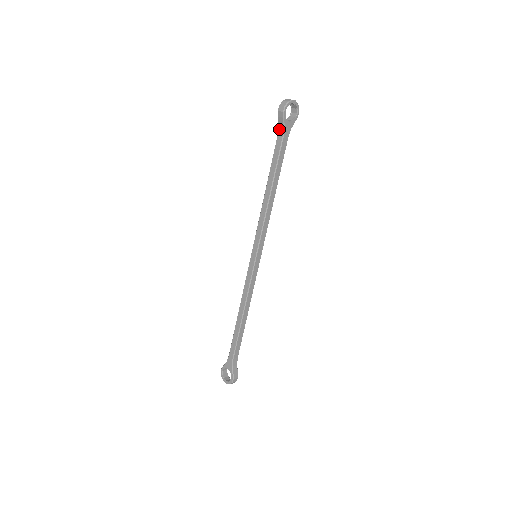
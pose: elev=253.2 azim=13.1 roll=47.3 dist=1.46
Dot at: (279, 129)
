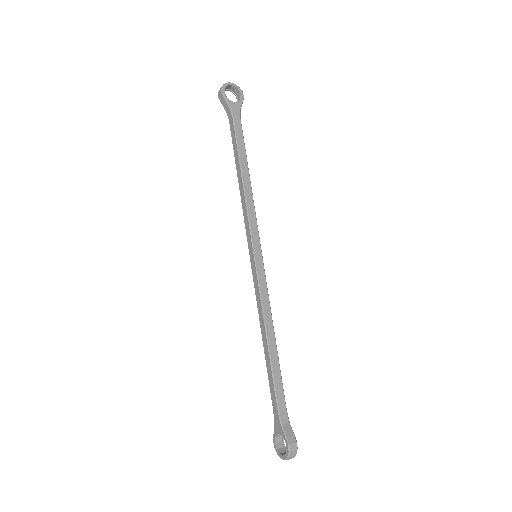
Dot at: (227, 114)
